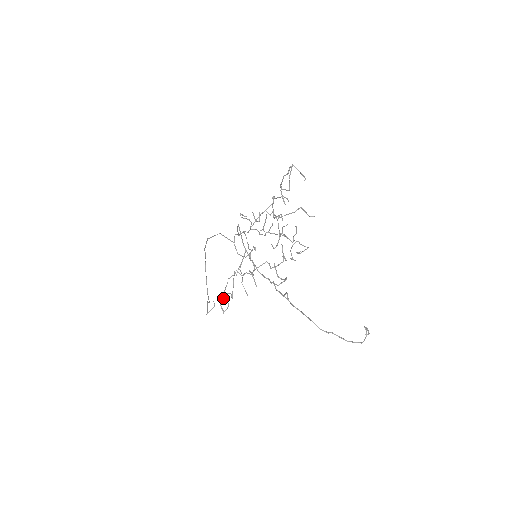
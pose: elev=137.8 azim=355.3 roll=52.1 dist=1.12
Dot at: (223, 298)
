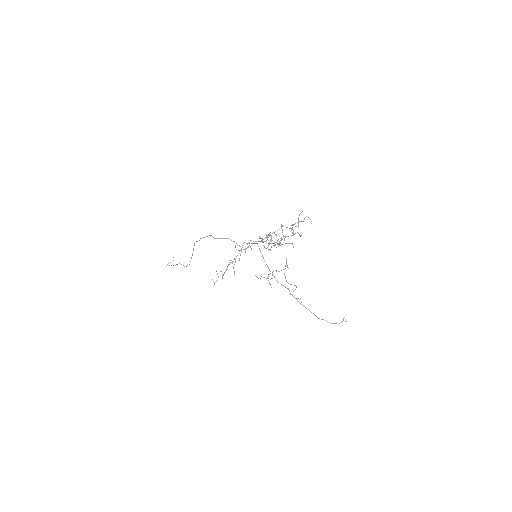
Dot at: occluded
